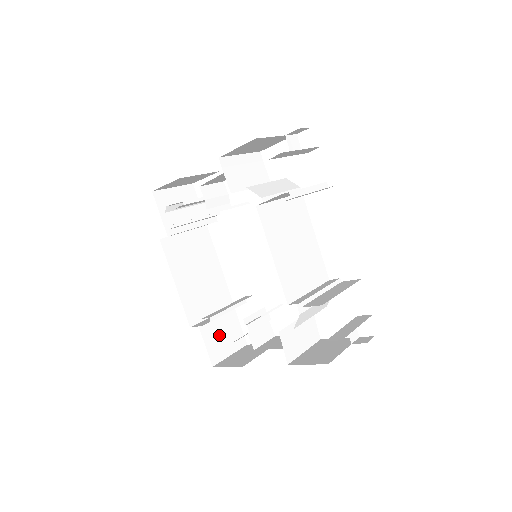
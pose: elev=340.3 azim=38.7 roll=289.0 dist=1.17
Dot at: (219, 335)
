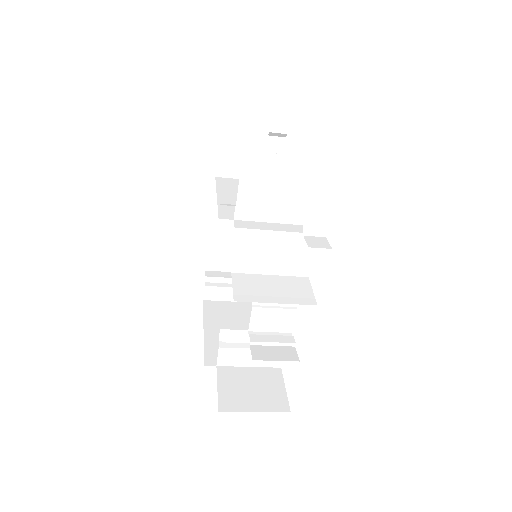
Dot at: (244, 386)
